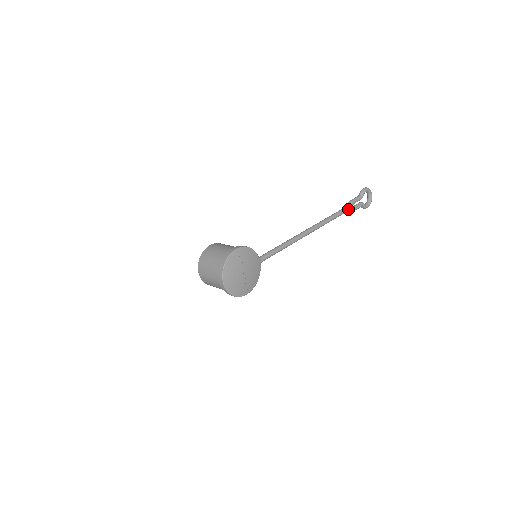
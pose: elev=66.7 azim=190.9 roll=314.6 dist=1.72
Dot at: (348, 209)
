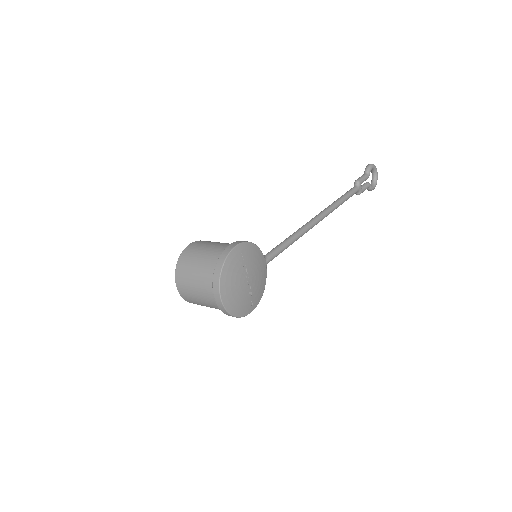
Dot at: (356, 190)
